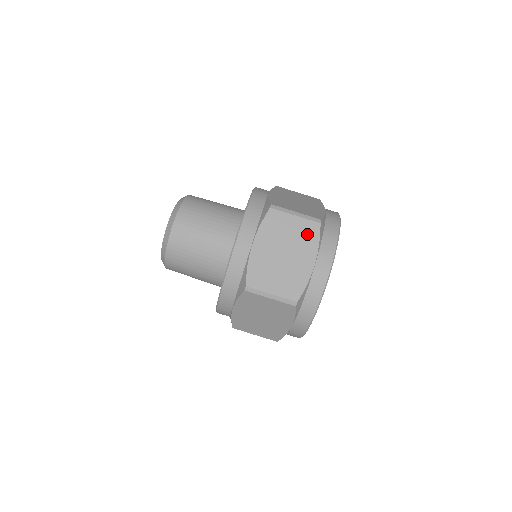
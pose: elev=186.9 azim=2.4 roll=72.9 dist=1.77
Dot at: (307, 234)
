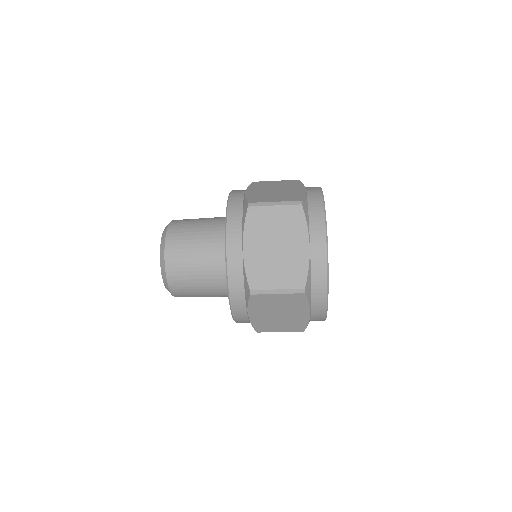
Dot at: (290, 183)
